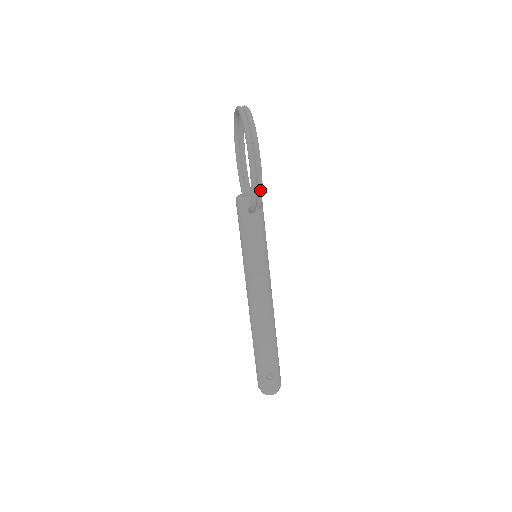
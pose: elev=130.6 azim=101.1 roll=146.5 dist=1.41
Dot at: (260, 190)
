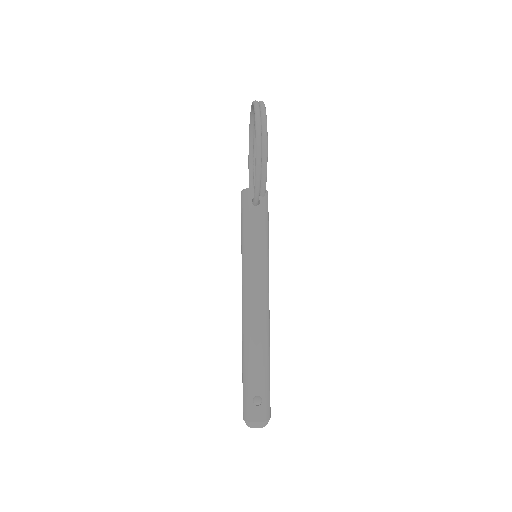
Dot at: (264, 169)
